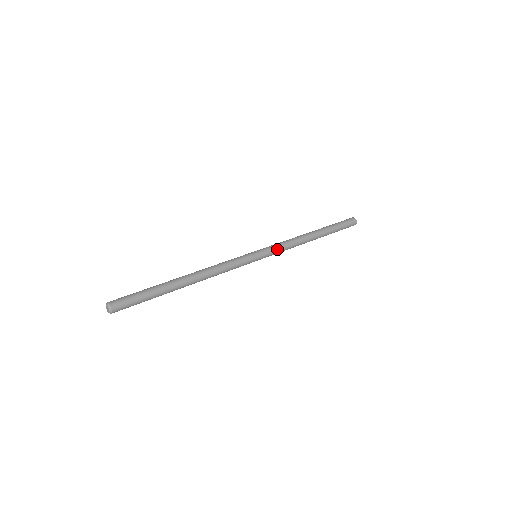
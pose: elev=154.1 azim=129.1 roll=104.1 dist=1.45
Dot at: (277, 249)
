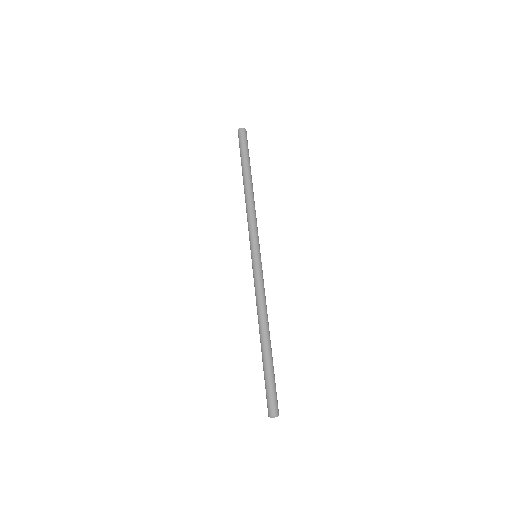
Dot at: (257, 232)
